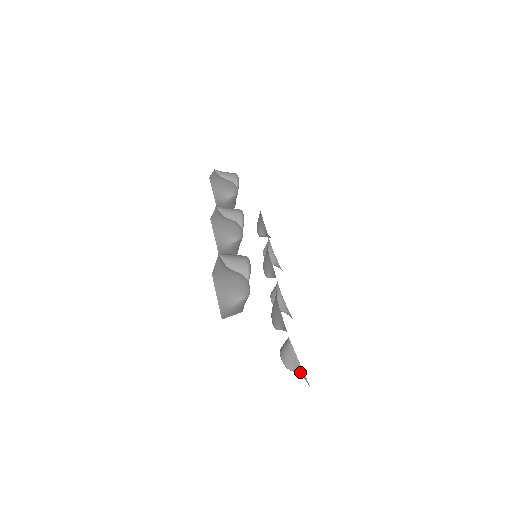
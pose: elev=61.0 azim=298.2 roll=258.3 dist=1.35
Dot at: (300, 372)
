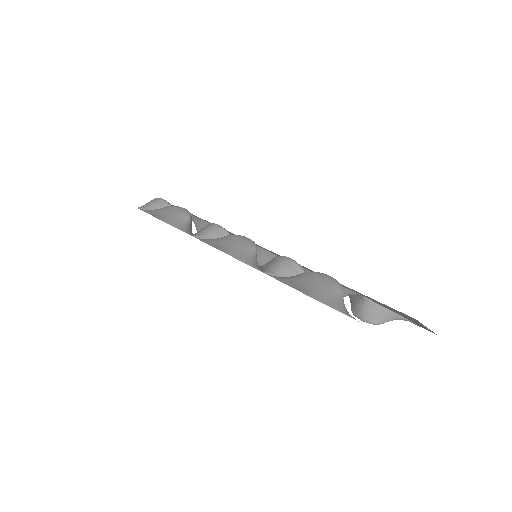
Dot at: (394, 317)
